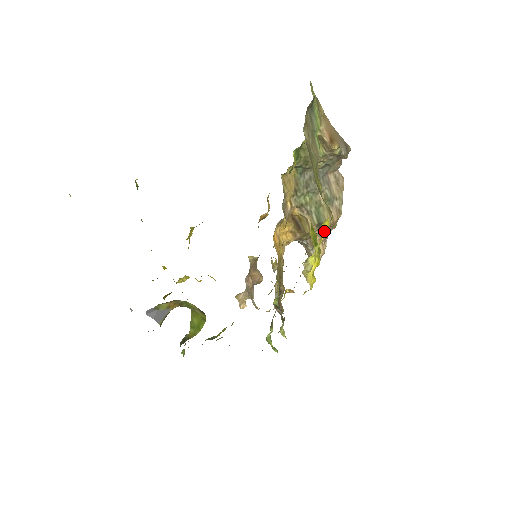
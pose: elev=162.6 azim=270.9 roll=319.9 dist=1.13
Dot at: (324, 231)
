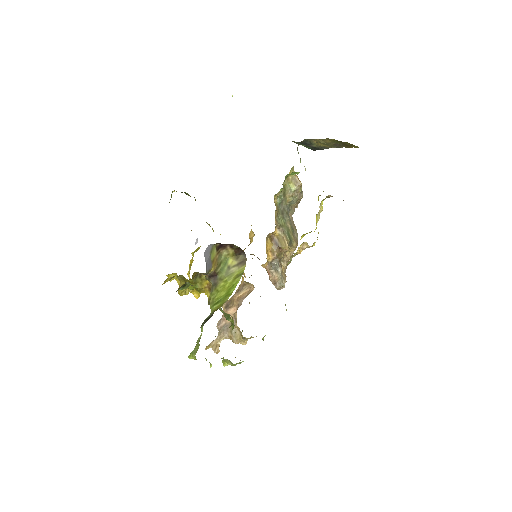
Dot at: occluded
